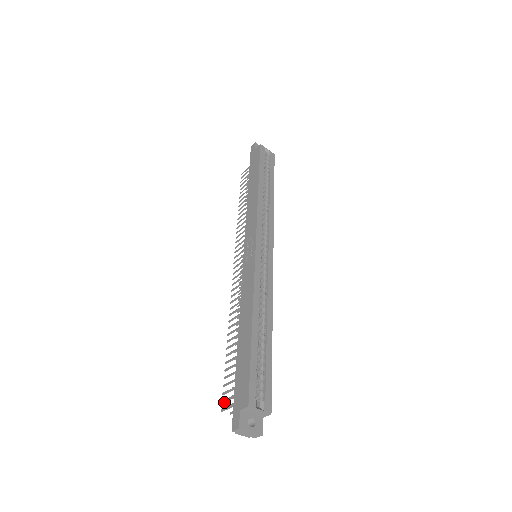
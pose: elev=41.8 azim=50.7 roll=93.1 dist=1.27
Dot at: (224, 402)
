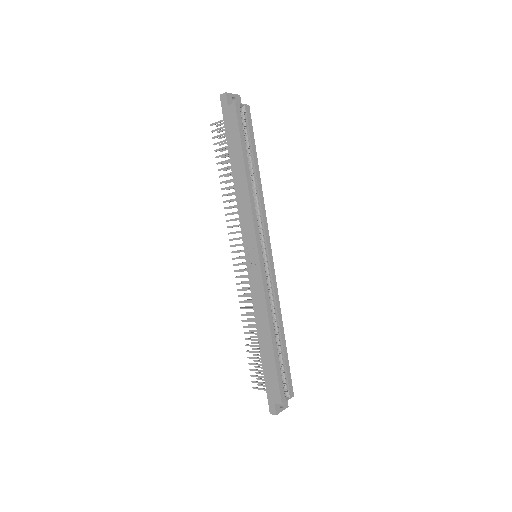
Dot at: occluded
